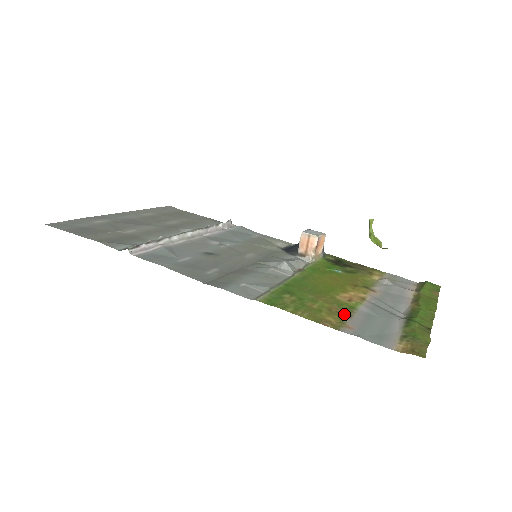
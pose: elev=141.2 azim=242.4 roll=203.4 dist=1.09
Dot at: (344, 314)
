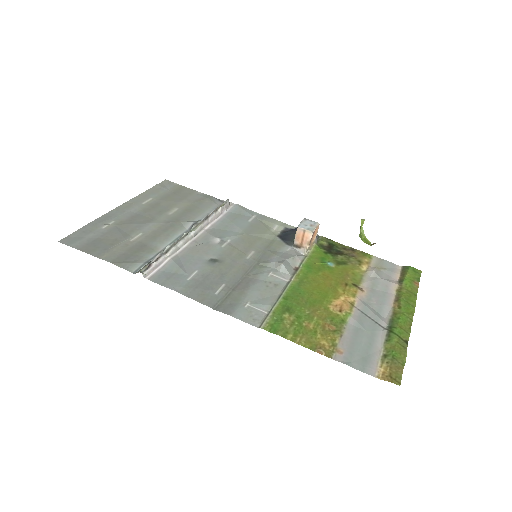
Dot at: (336, 333)
